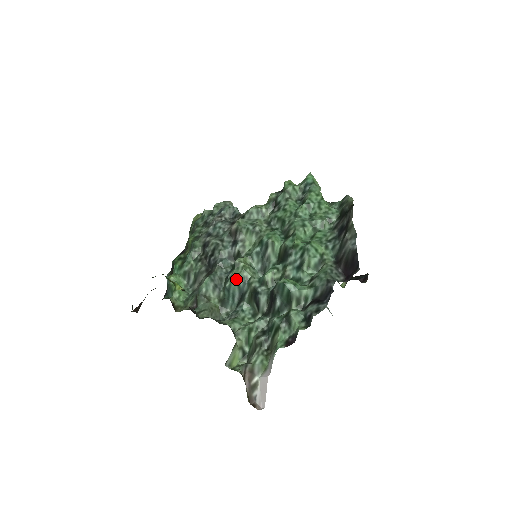
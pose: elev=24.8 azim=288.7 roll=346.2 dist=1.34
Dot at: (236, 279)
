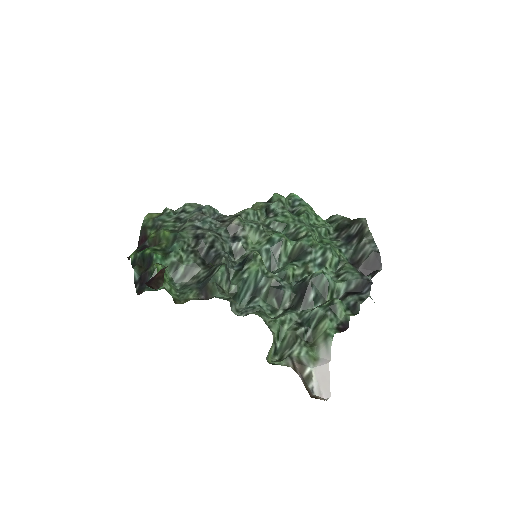
Dot at: (256, 270)
